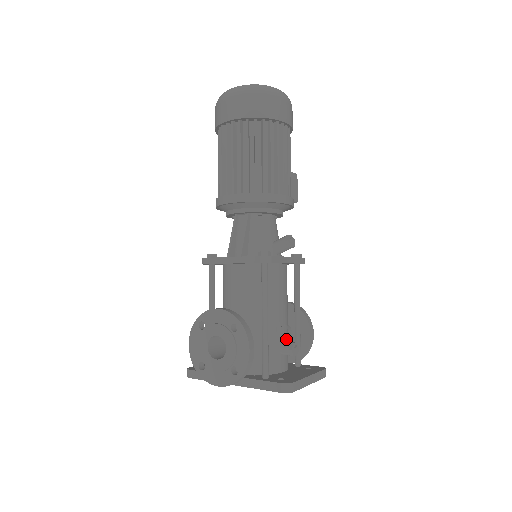
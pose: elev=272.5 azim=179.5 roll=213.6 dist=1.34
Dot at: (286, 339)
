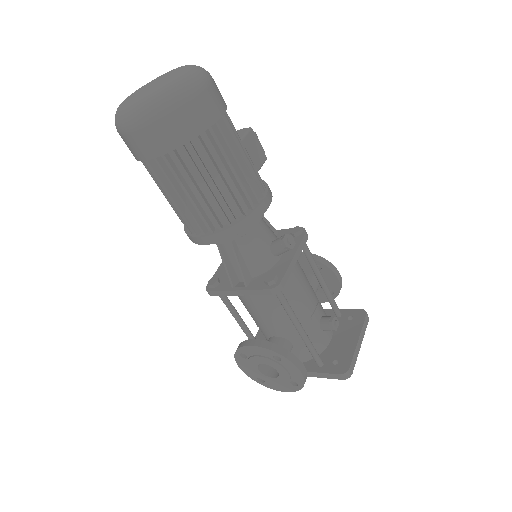
Dot at: (321, 313)
